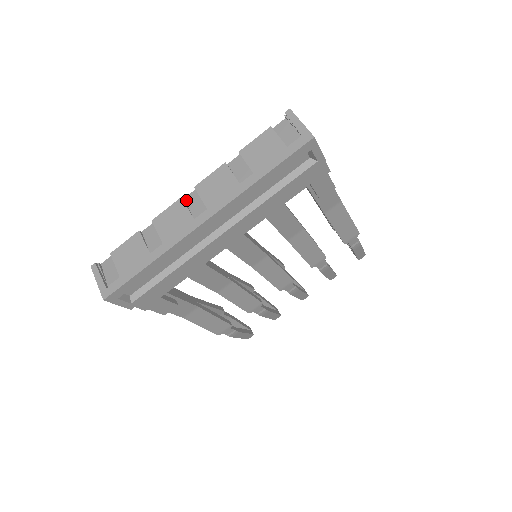
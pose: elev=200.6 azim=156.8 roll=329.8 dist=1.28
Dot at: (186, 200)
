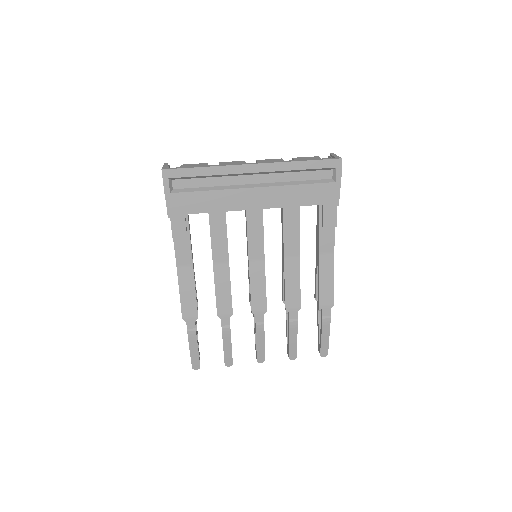
Dot at: occluded
